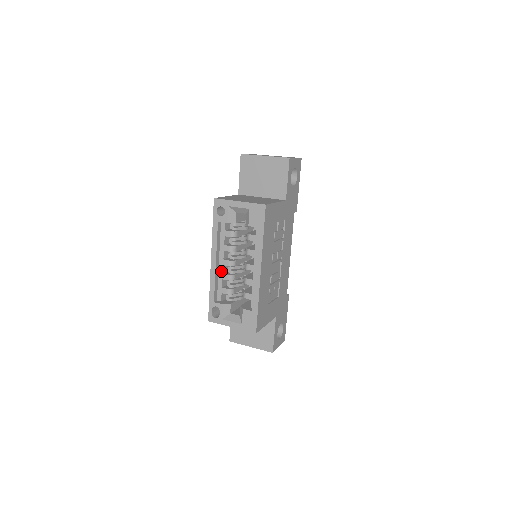
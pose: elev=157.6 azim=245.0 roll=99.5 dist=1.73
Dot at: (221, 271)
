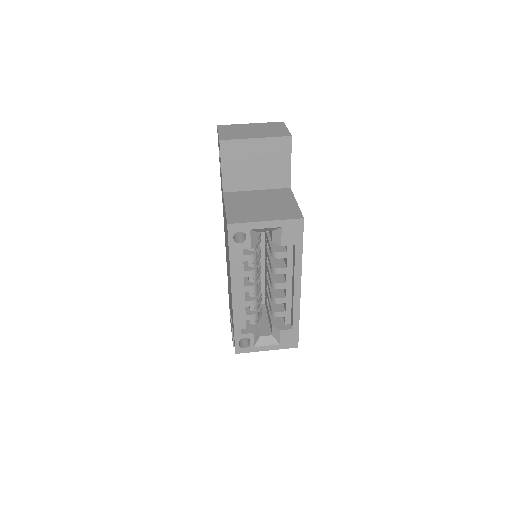
Dot at: (243, 299)
